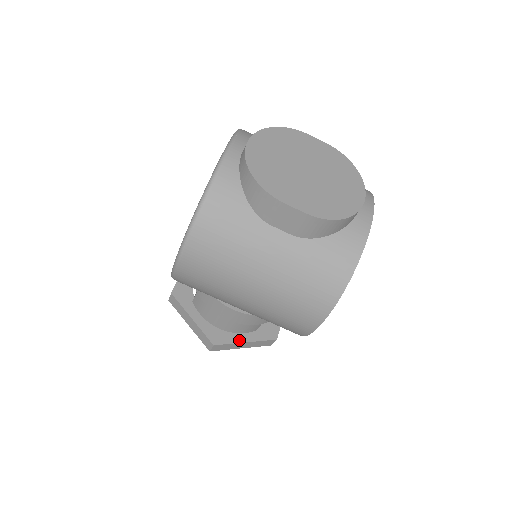
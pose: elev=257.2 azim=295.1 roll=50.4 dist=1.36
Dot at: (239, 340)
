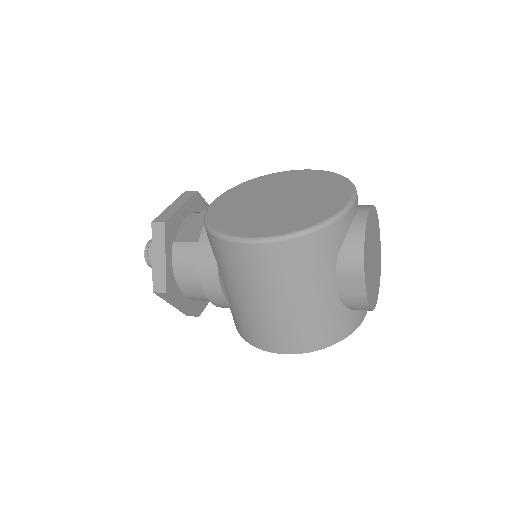
Dot at: (181, 300)
